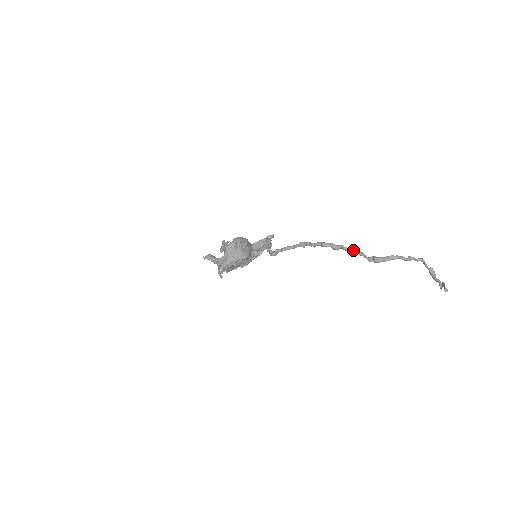
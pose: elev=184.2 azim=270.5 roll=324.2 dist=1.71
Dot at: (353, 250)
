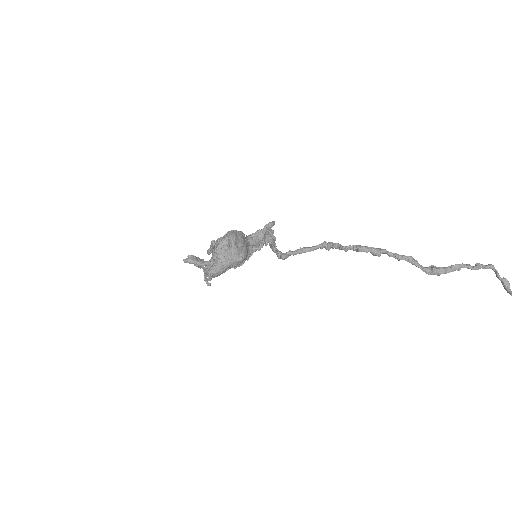
Dot at: (402, 257)
